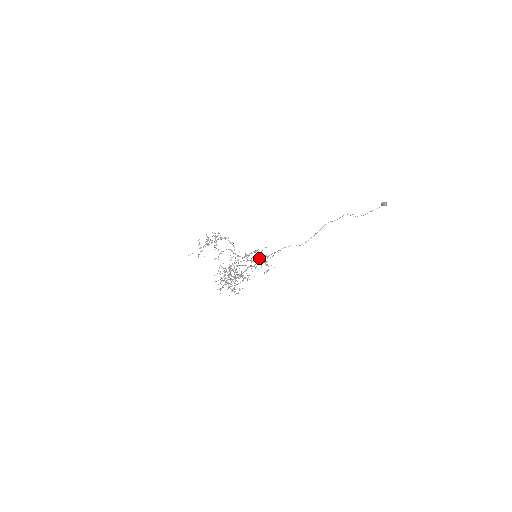
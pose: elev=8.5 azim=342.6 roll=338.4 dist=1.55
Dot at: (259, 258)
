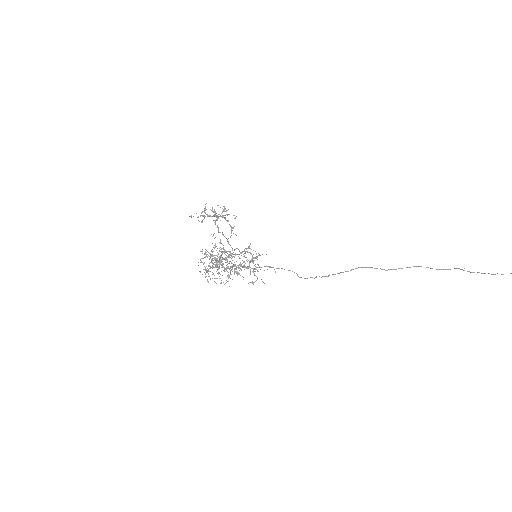
Dot at: (250, 262)
